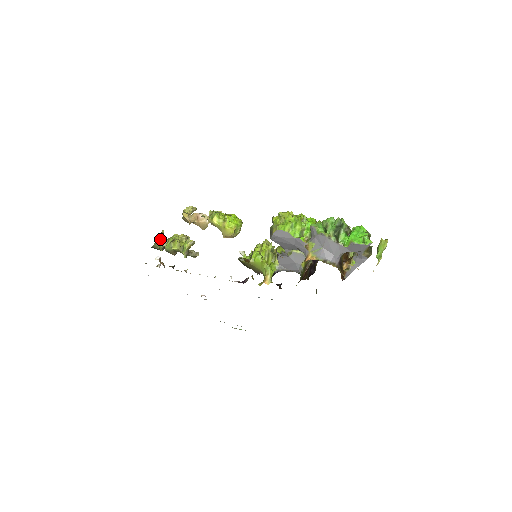
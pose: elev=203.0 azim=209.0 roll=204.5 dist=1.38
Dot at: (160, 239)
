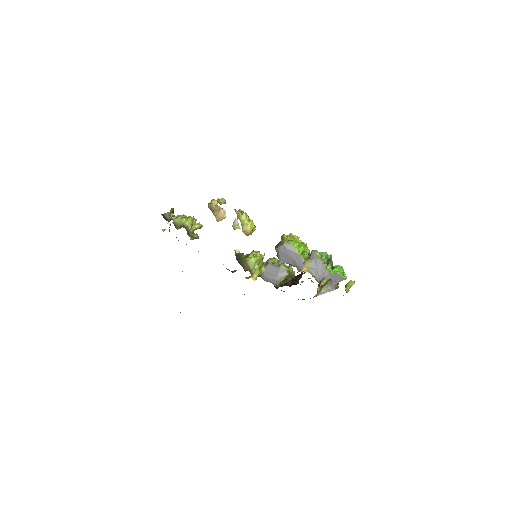
Dot at: (172, 212)
